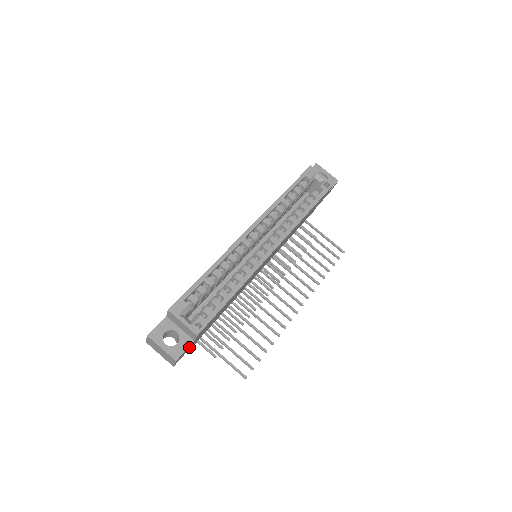
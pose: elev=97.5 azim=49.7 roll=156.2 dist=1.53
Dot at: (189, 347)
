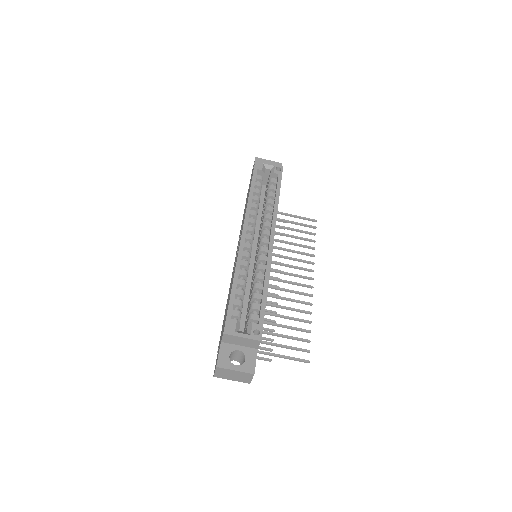
Dot at: occluded
